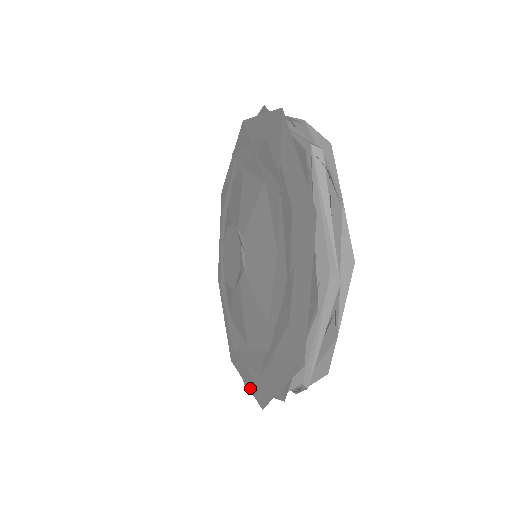
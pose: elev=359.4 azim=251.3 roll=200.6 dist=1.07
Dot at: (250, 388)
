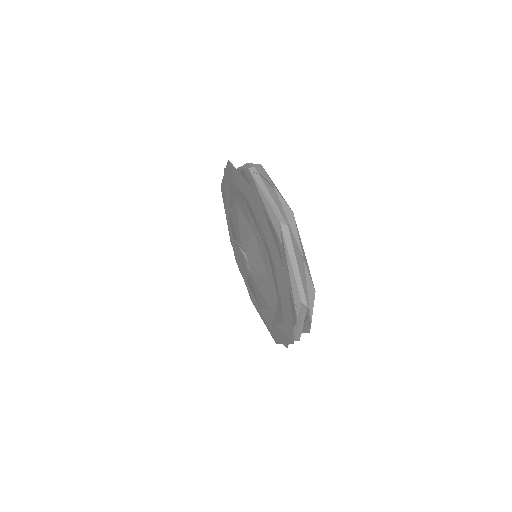
Dot at: (244, 280)
